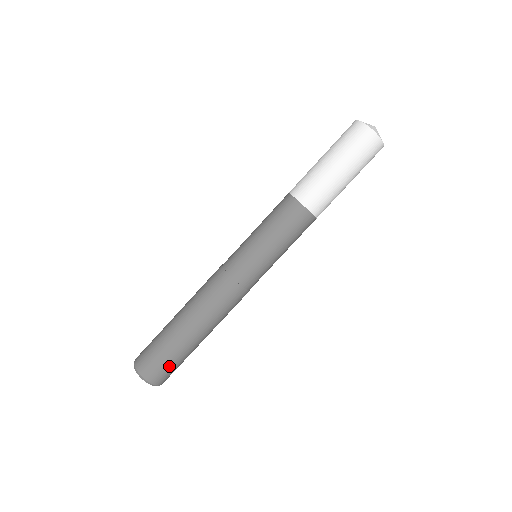
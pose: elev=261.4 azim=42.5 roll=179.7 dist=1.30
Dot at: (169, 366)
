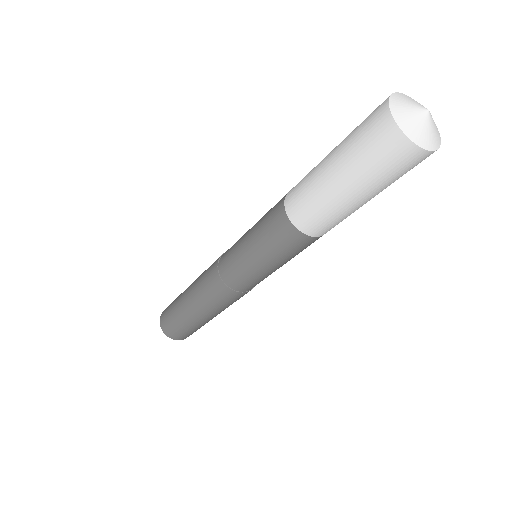
Dot at: (189, 333)
